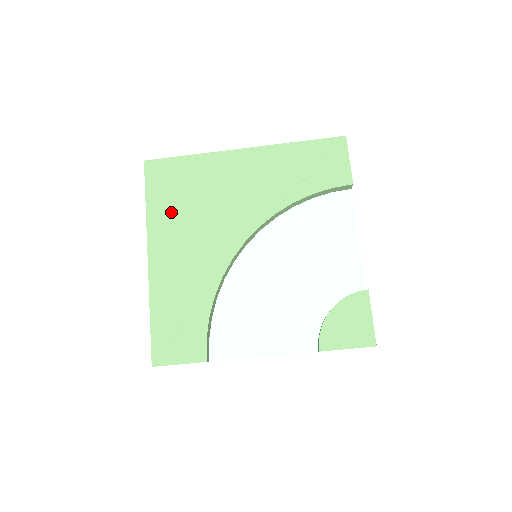
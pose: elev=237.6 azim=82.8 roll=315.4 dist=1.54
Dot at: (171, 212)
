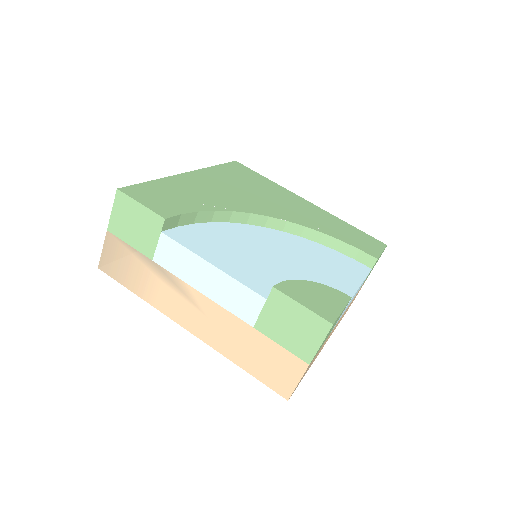
Dot at: (229, 177)
